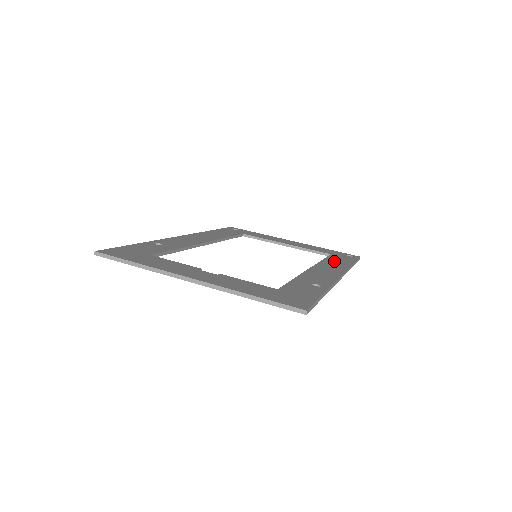
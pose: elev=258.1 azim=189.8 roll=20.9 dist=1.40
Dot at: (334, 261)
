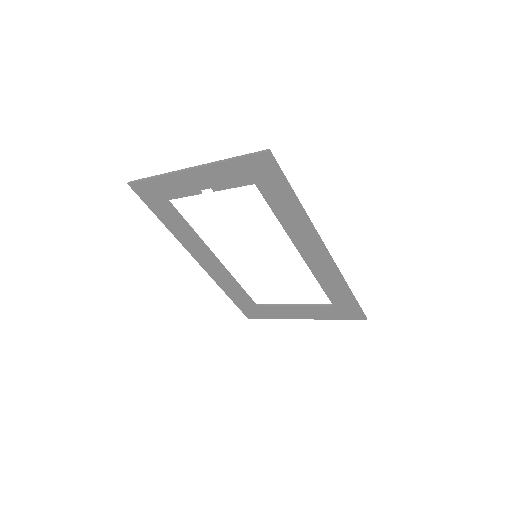
Dot at: (331, 284)
